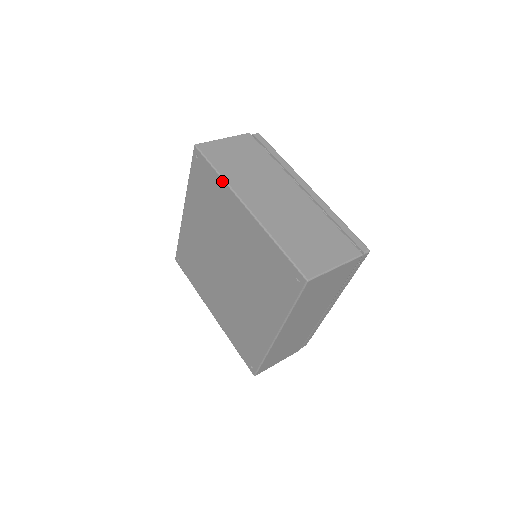
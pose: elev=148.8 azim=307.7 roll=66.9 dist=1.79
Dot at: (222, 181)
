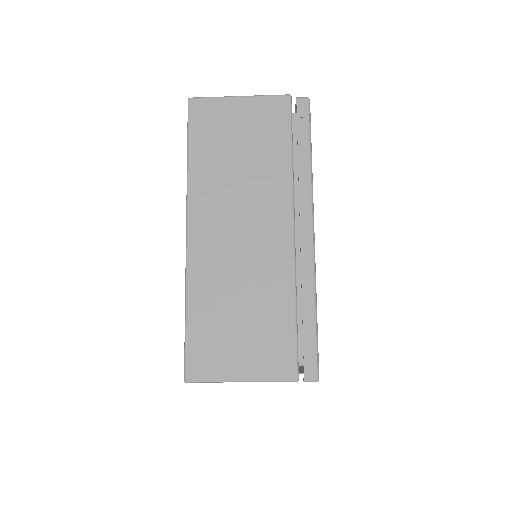
Dot at: occluded
